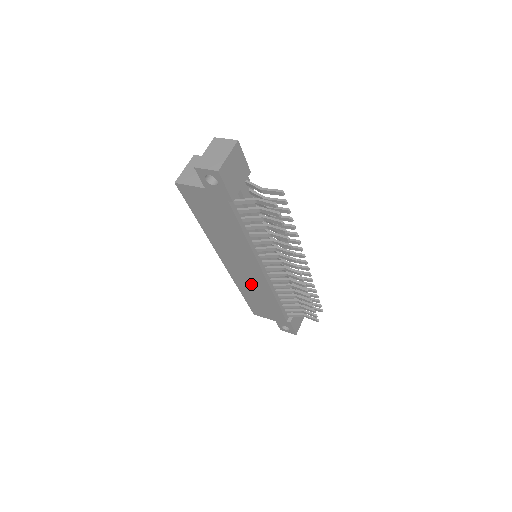
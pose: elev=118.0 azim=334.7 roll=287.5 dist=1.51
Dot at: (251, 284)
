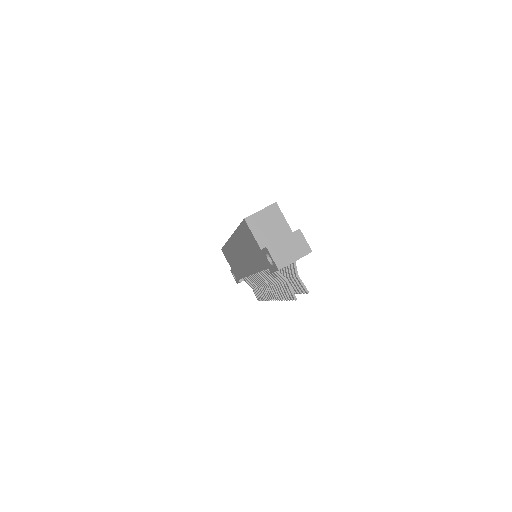
Dot at: (236, 259)
